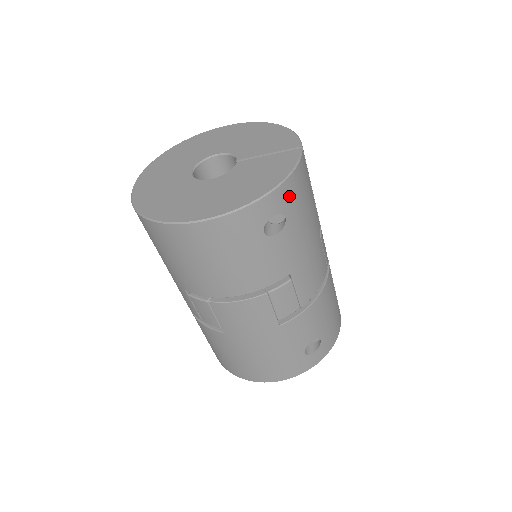
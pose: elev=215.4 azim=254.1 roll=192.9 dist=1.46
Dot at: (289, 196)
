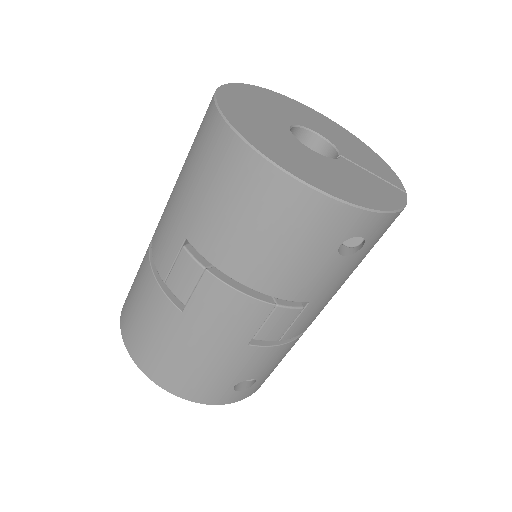
Dot at: (382, 229)
